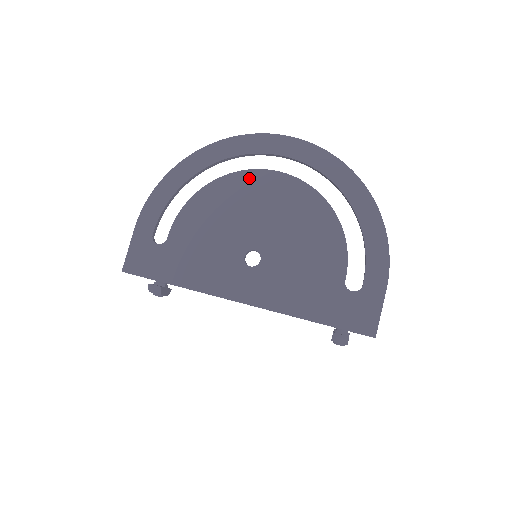
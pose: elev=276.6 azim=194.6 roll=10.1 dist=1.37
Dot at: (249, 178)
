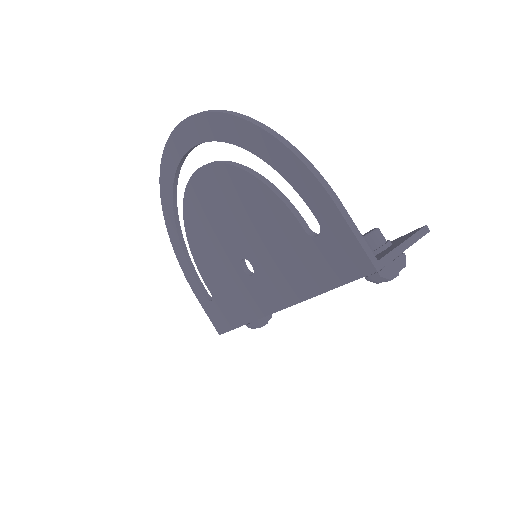
Dot at: (190, 201)
